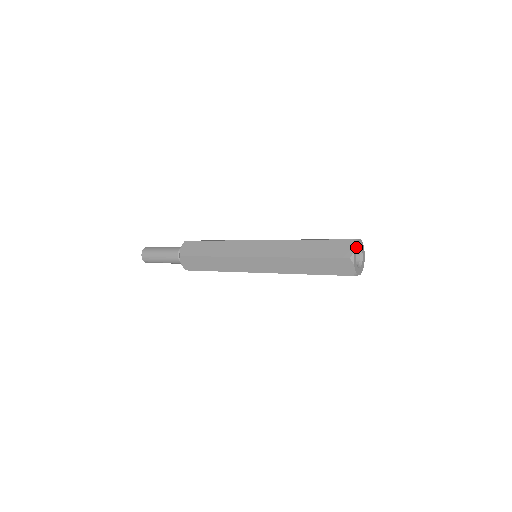
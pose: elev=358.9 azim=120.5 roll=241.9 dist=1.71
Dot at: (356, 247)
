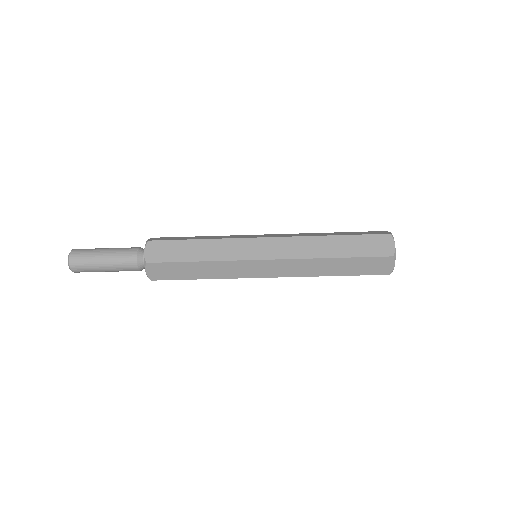
Dot at: occluded
